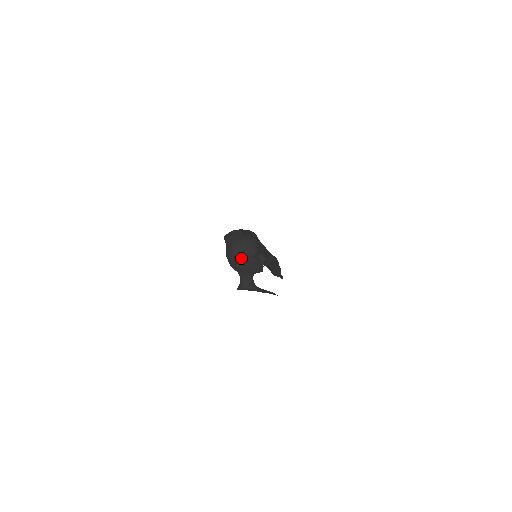
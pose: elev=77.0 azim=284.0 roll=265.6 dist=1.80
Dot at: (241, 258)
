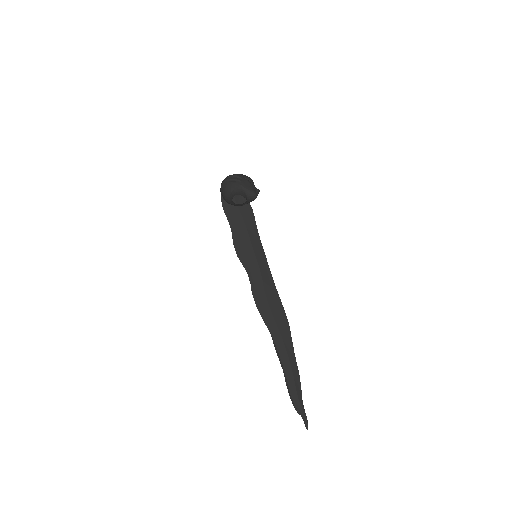
Dot at: (234, 175)
